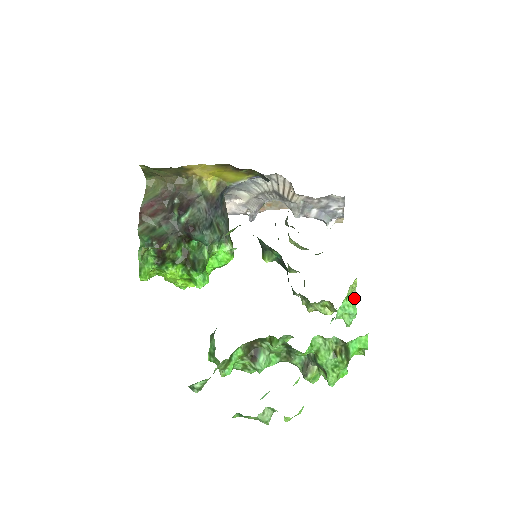
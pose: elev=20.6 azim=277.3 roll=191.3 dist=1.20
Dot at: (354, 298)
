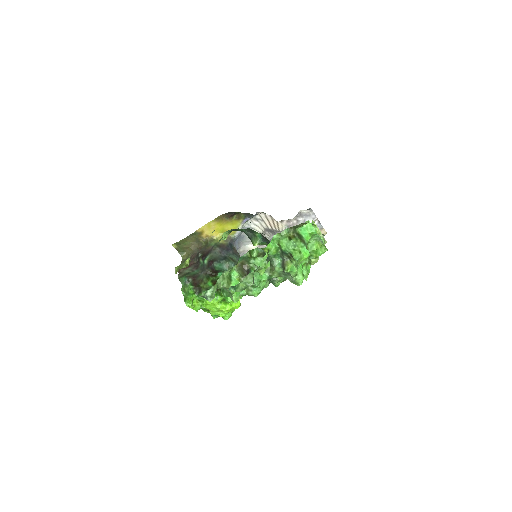
Dot at: occluded
